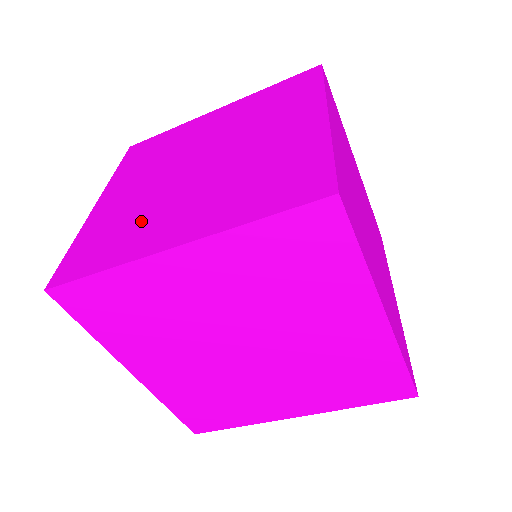
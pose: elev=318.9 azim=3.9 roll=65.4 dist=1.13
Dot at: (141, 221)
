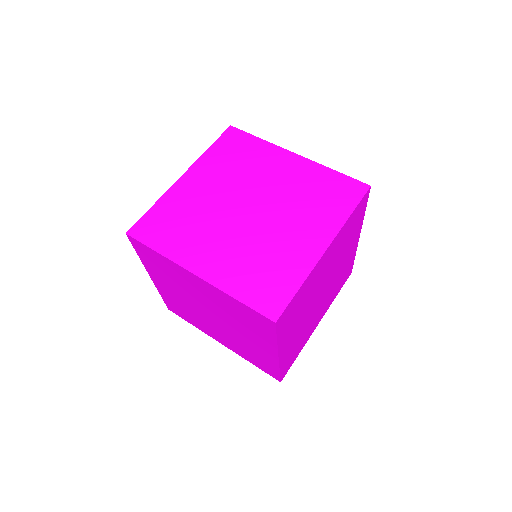
Dot at: (273, 255)
